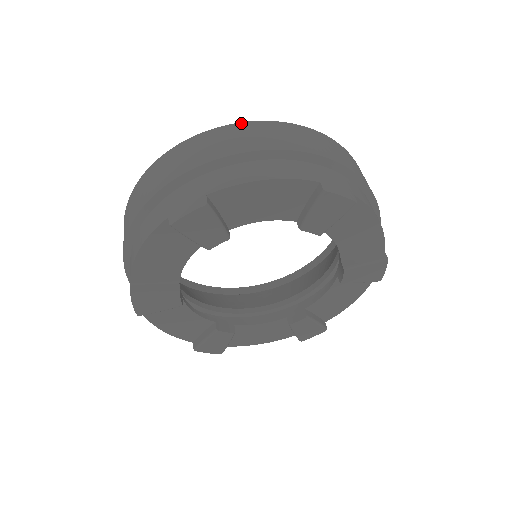
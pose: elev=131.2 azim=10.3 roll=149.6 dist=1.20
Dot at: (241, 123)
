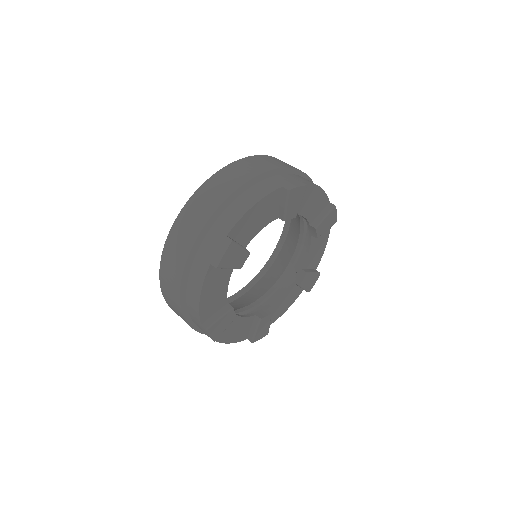
Dot at: (208, 180)
